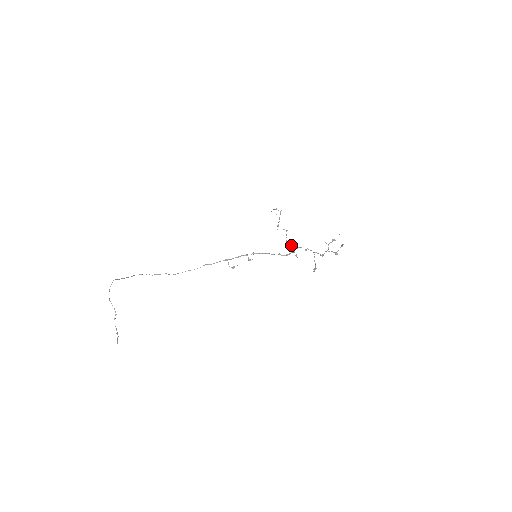
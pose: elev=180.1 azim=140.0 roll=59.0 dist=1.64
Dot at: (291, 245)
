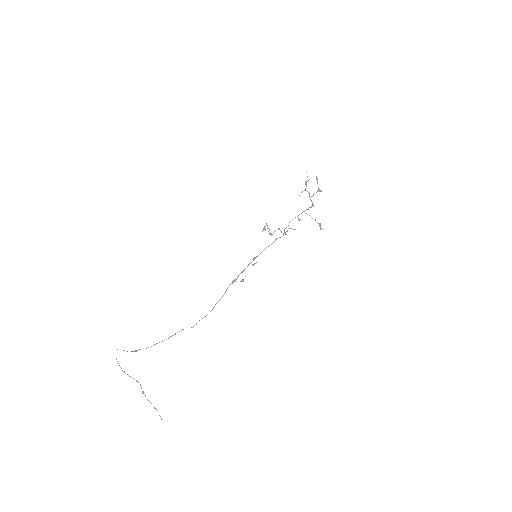
Dot at: occluded
